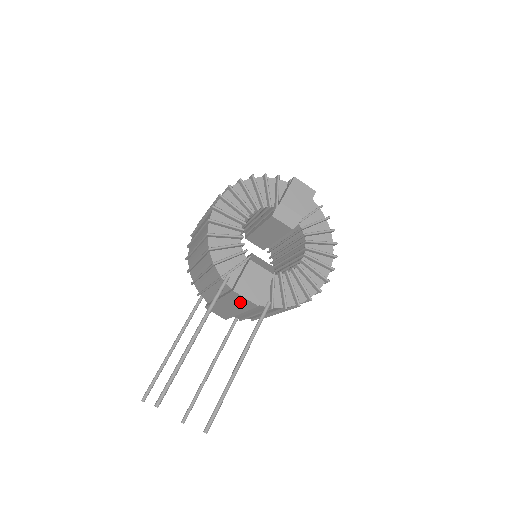
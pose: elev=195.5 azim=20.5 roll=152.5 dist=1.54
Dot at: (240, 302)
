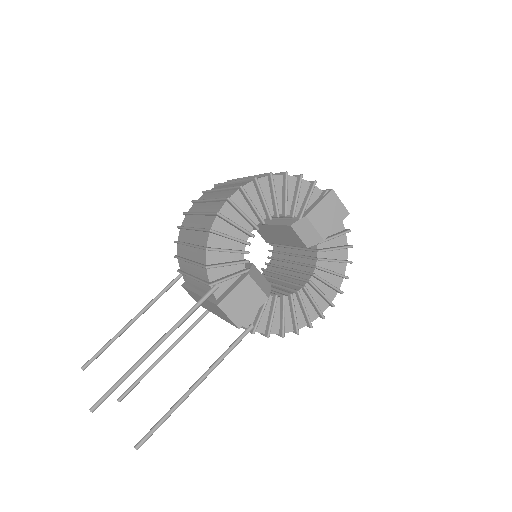
Dot at: (221, 313)
